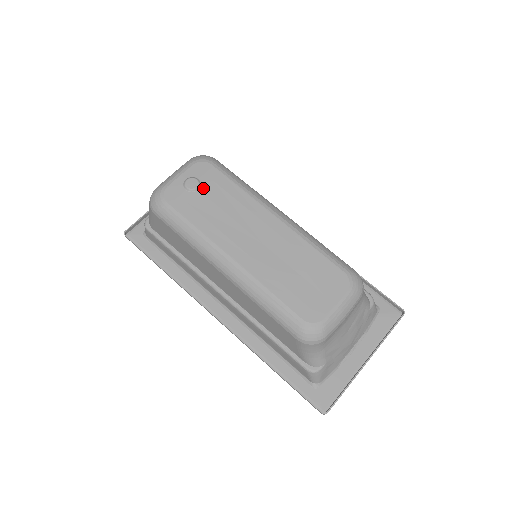
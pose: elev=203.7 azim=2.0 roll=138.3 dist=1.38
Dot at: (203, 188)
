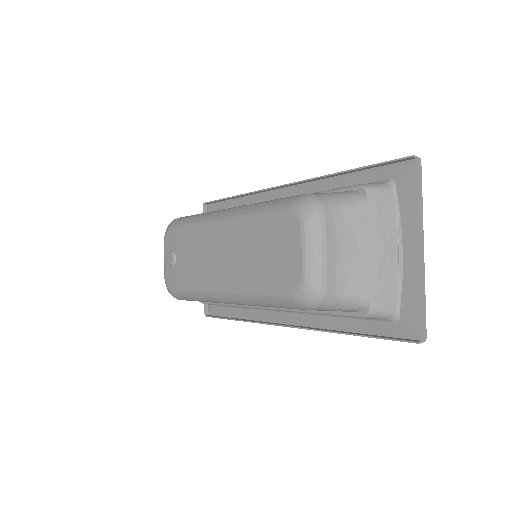
Dot at: (177, 254)
